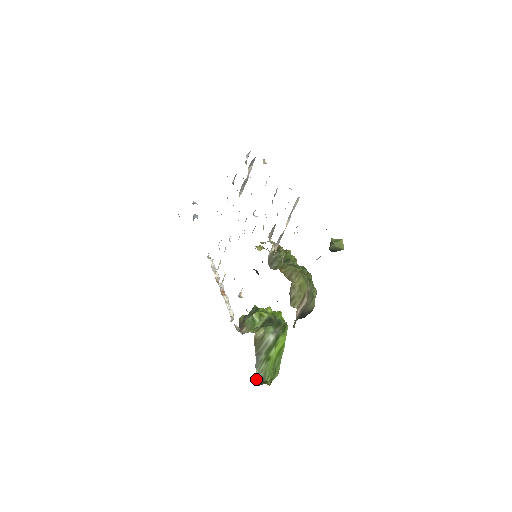
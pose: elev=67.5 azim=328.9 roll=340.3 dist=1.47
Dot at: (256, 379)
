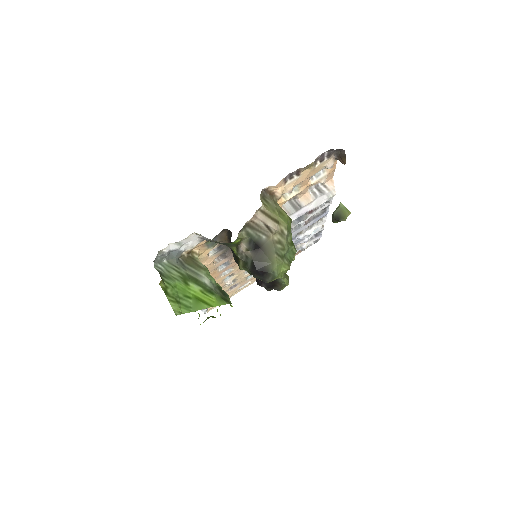
Dot at: (157, 263)
